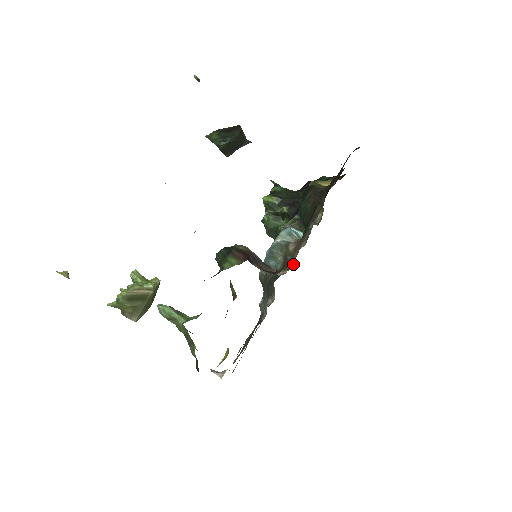
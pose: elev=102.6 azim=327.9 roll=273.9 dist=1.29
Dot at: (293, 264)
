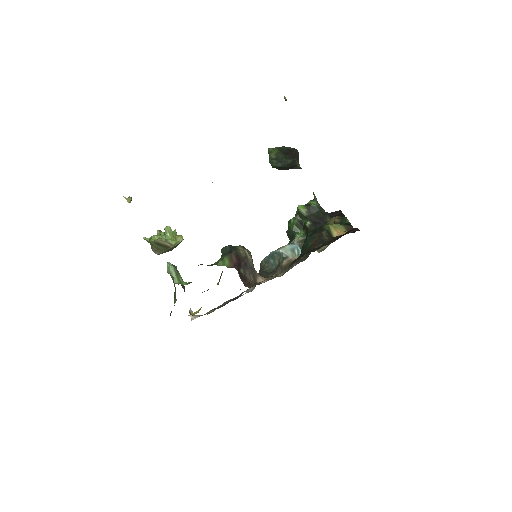
Dot at: occluded
